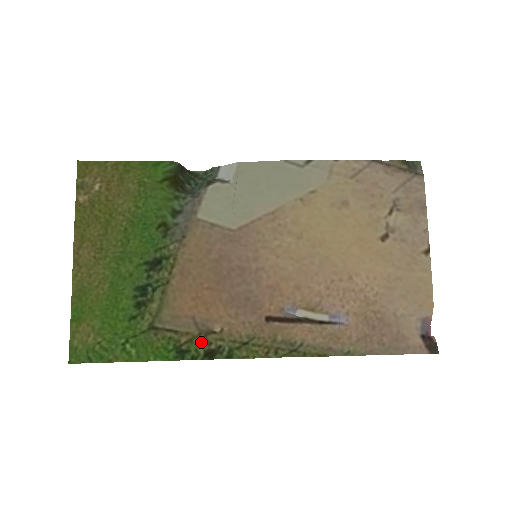
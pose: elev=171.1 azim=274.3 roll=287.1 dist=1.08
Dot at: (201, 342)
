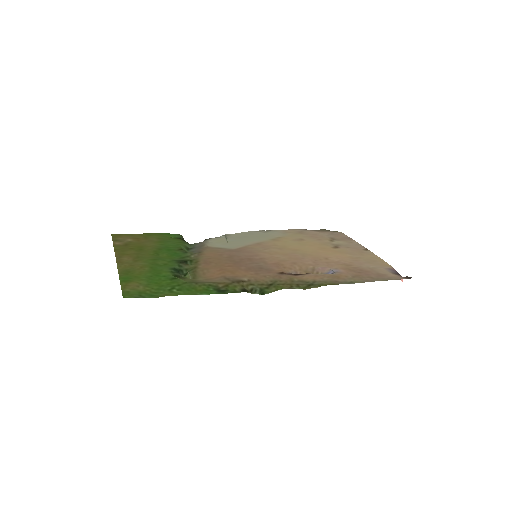
Dot at: (235, 286)
